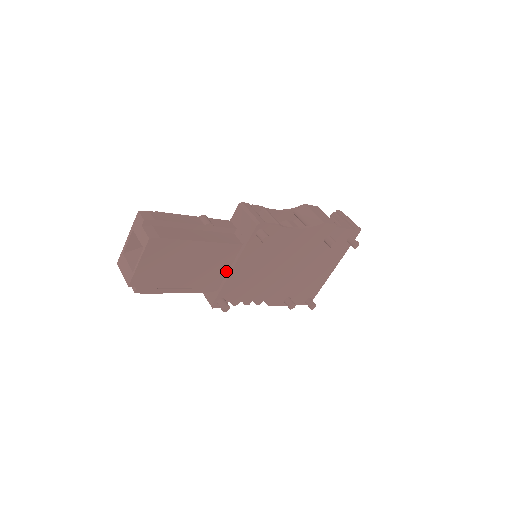
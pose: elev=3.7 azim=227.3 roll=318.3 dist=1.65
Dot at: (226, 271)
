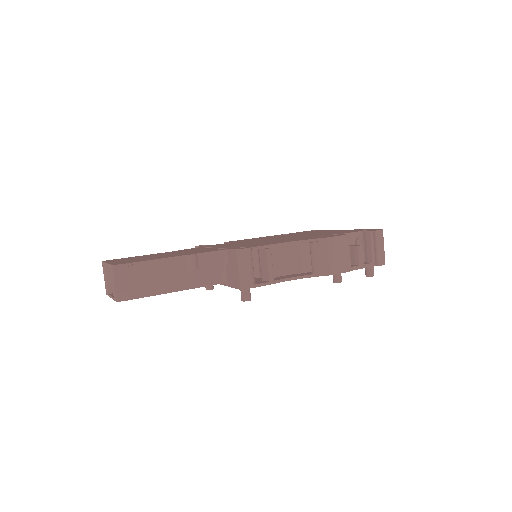
Dot at: occluded
